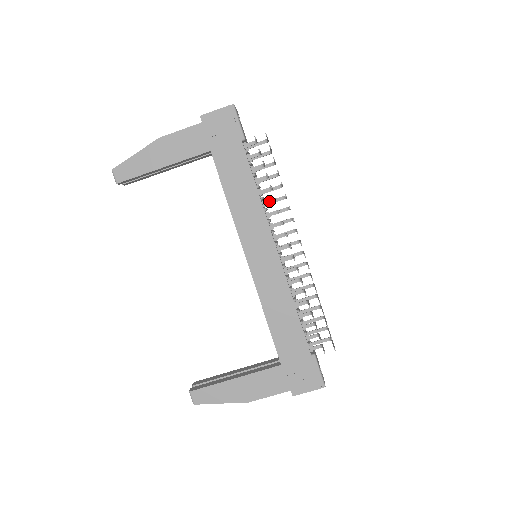
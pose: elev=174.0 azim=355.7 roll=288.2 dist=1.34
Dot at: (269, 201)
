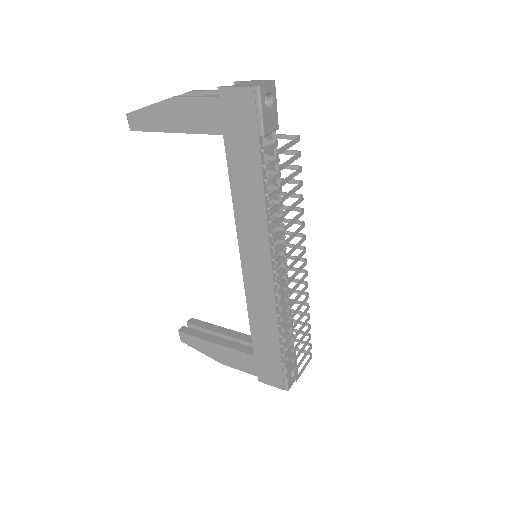
Dot at: (277, 214)
